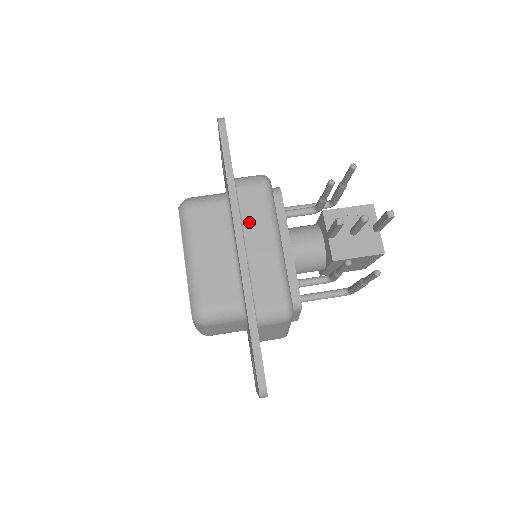
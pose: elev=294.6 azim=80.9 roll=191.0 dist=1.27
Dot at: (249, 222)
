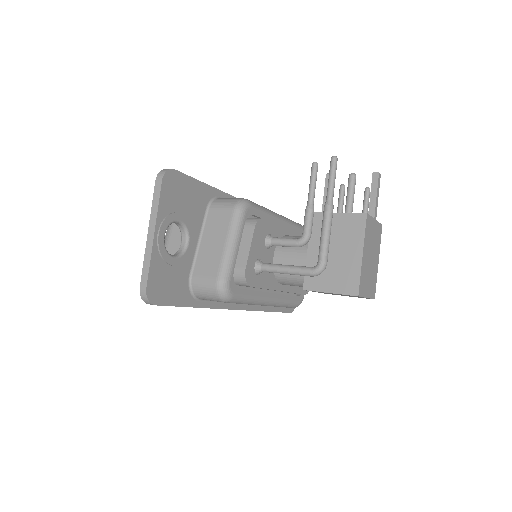
Dot at: occluded
